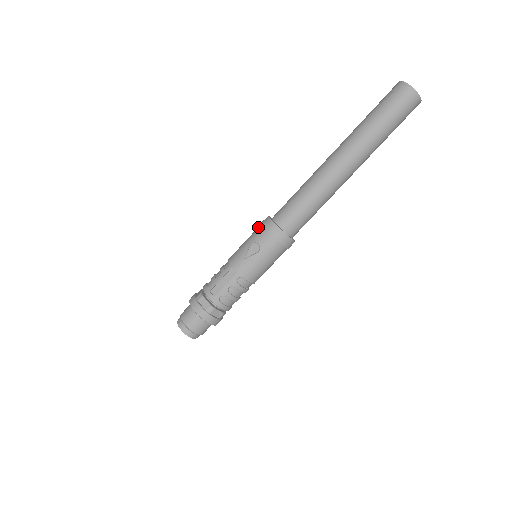
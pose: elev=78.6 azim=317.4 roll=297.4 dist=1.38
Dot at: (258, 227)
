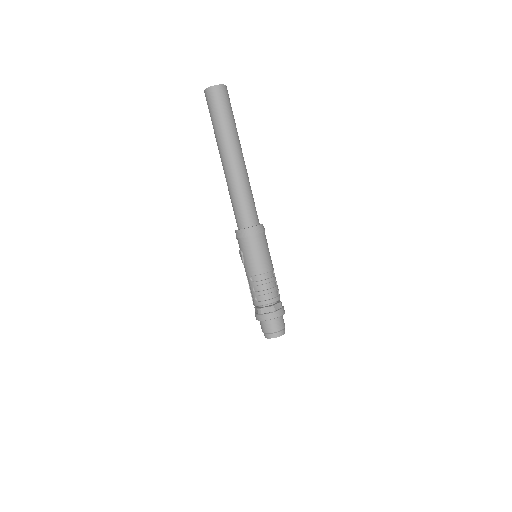
Dot at: occluded
